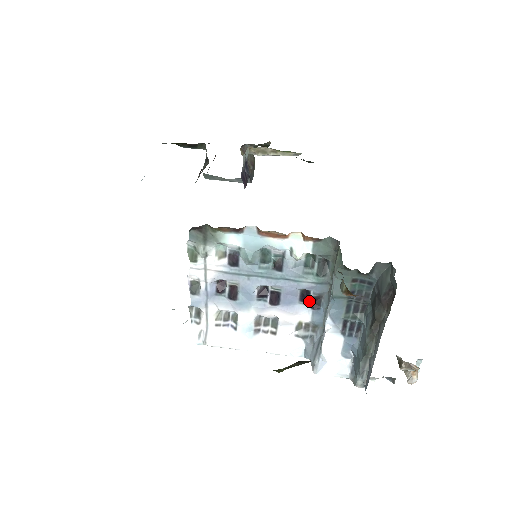
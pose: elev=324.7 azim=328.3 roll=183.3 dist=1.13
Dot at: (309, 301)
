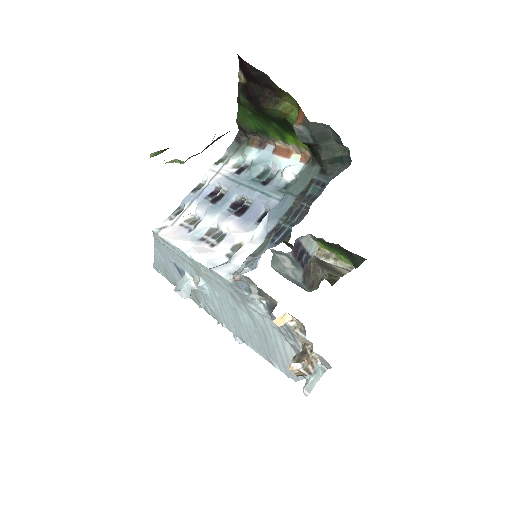
Dot at: occluded
